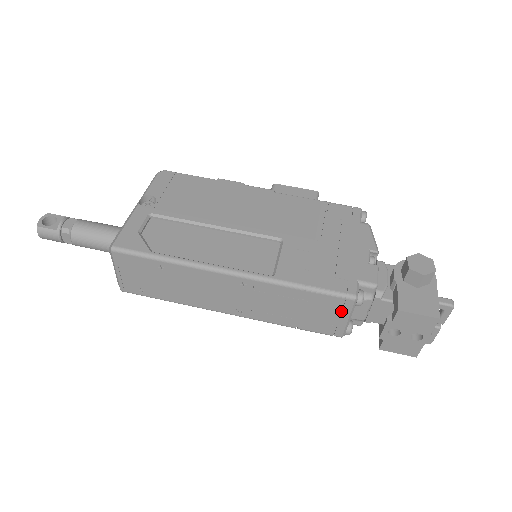
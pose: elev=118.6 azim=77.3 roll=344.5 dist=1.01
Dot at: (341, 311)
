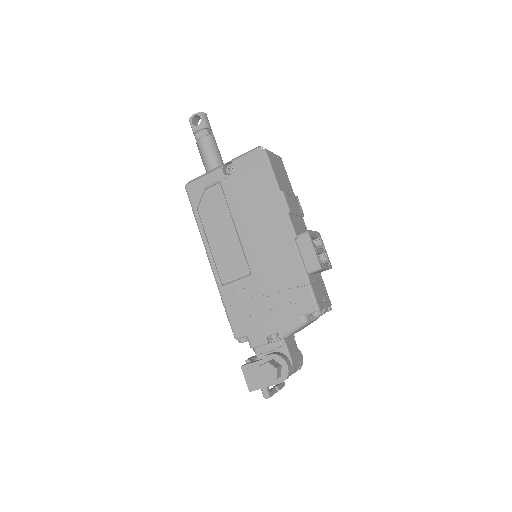
Dot at: occluded
